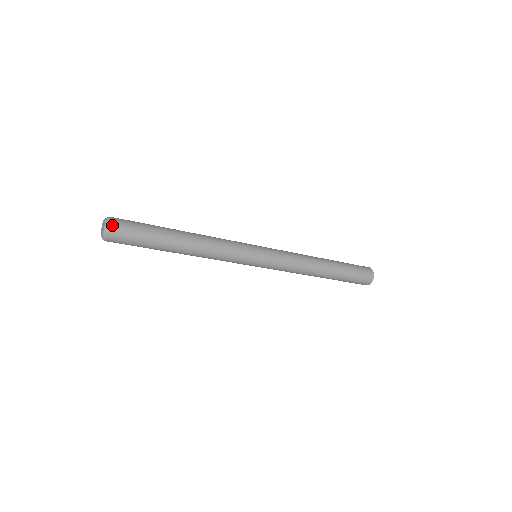
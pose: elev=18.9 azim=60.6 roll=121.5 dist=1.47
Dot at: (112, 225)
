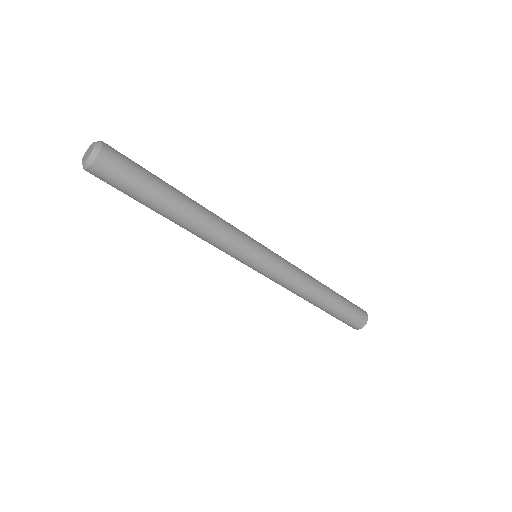
Dot at: (104, 151)
